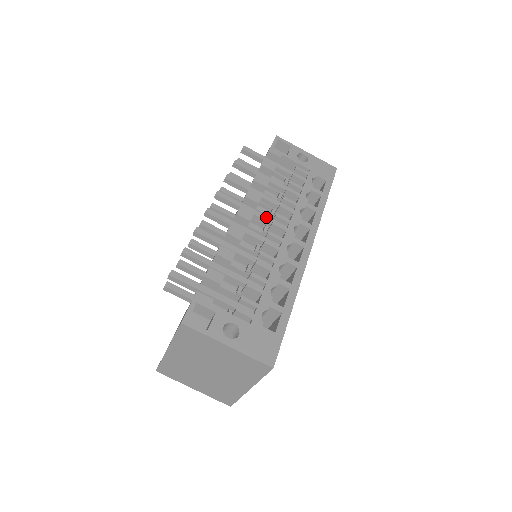
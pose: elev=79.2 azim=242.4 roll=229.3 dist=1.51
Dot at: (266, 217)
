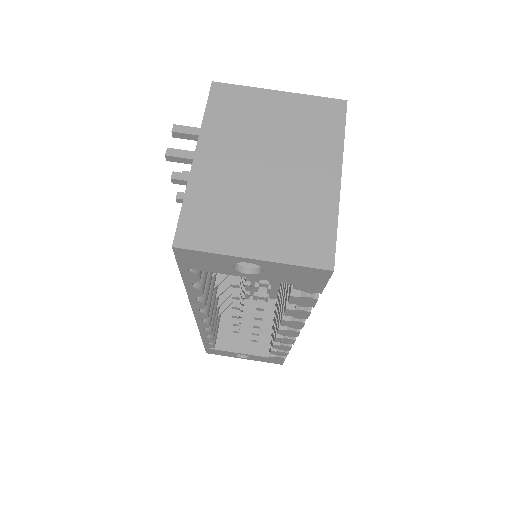
Dot at: occluded
